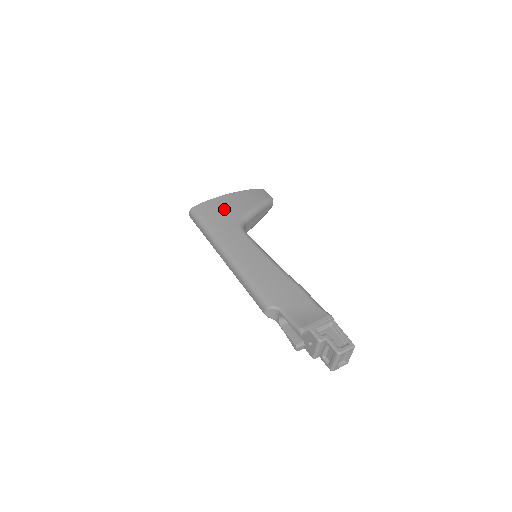
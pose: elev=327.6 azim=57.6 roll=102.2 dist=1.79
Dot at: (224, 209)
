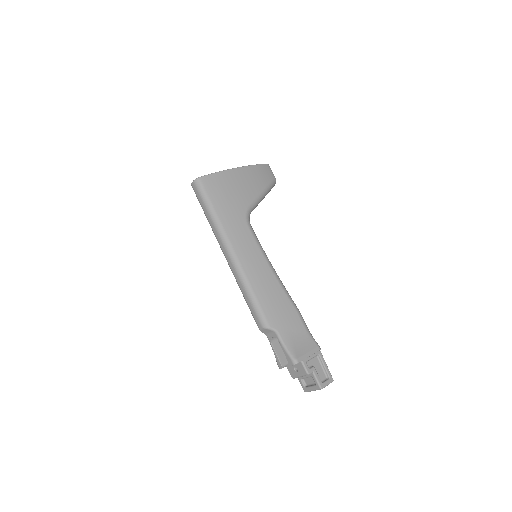
Dot at: (233, 191)
